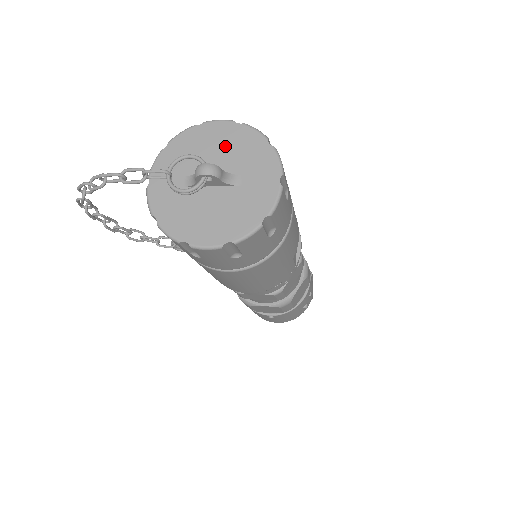
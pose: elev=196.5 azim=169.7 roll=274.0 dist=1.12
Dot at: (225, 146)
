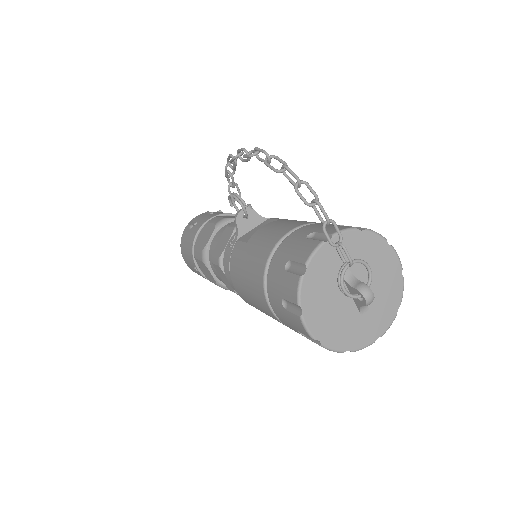
Dot at: (383, 279)
